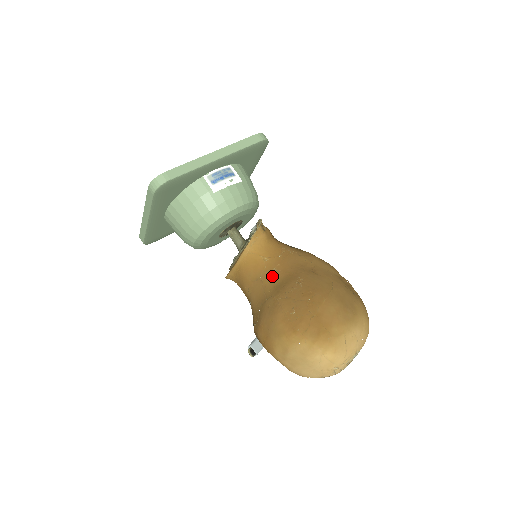
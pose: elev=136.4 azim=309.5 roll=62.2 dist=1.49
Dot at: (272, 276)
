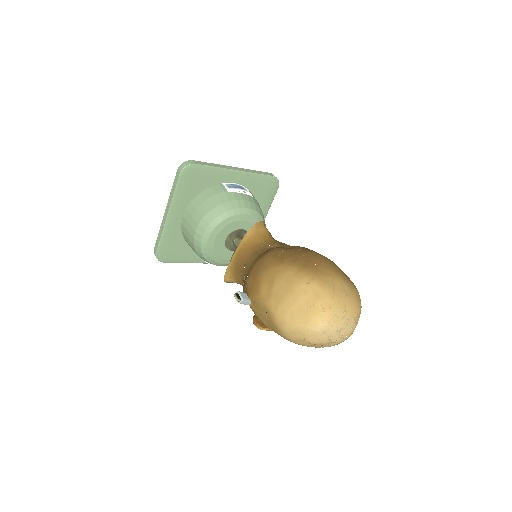
Dot at: (268, 249)
